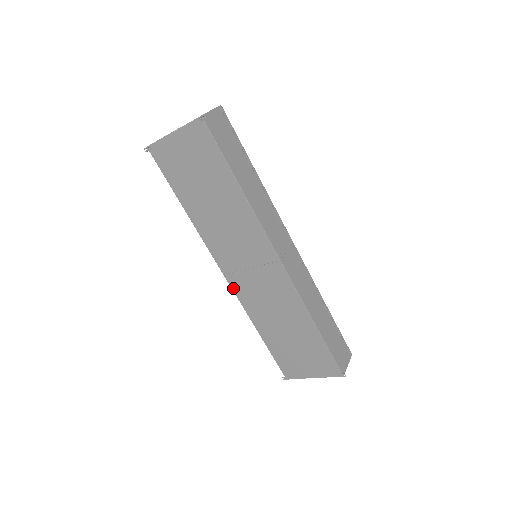
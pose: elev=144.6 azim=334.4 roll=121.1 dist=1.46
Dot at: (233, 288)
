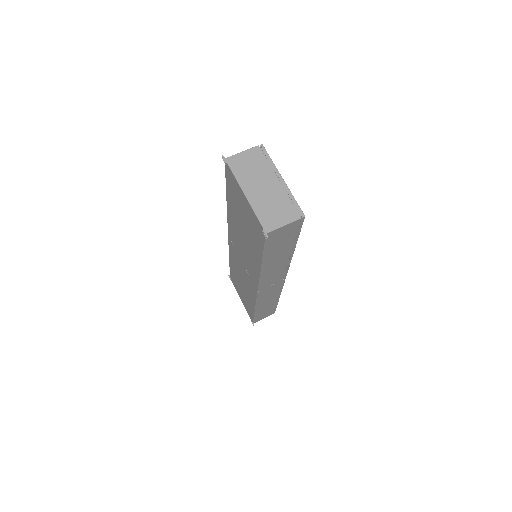
Dot at: (229, 243)
